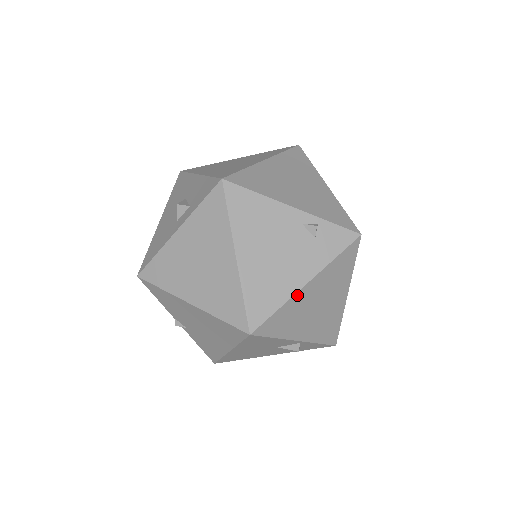
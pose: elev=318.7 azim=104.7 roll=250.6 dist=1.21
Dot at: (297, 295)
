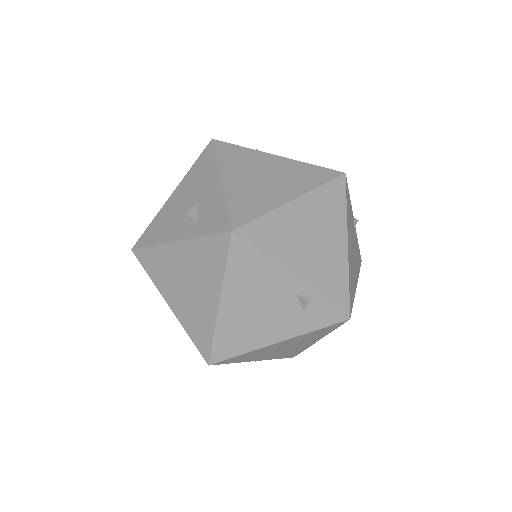
Dot at: (264, 347)
